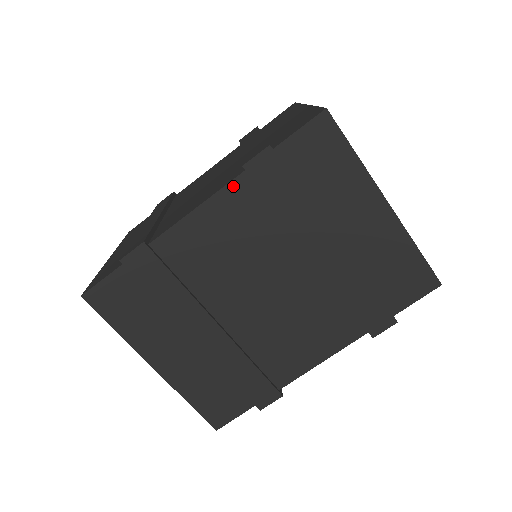
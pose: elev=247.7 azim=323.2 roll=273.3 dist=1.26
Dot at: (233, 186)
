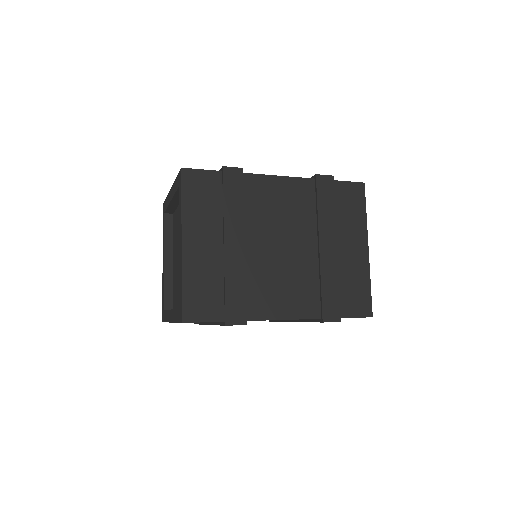
Dot at: (304, 181)
